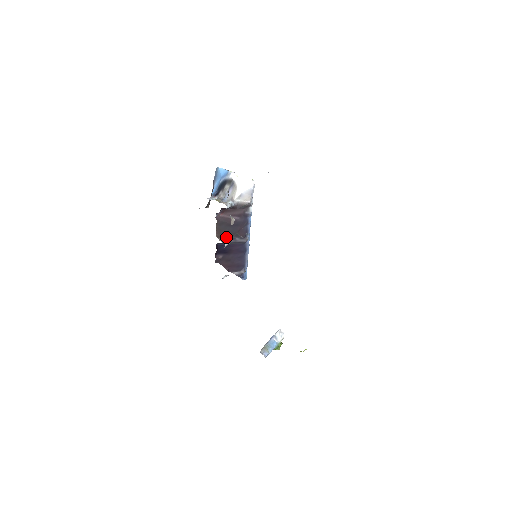
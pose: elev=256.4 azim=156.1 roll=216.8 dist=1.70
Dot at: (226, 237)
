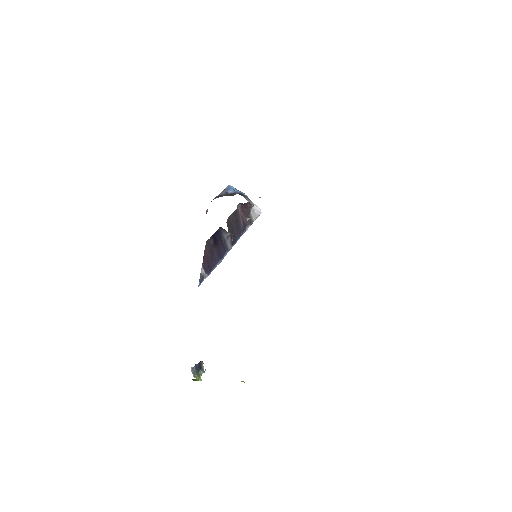
Dot at: (228, 228)
